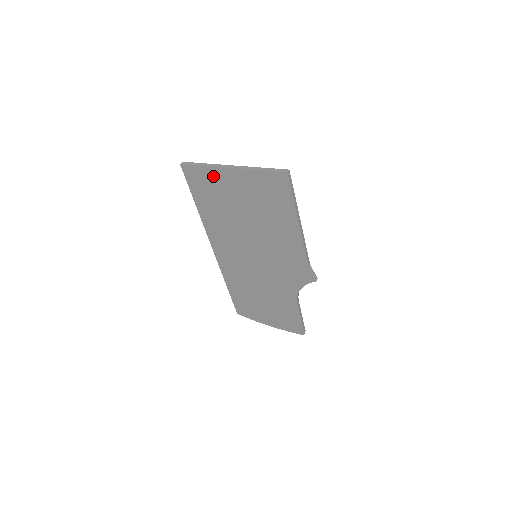
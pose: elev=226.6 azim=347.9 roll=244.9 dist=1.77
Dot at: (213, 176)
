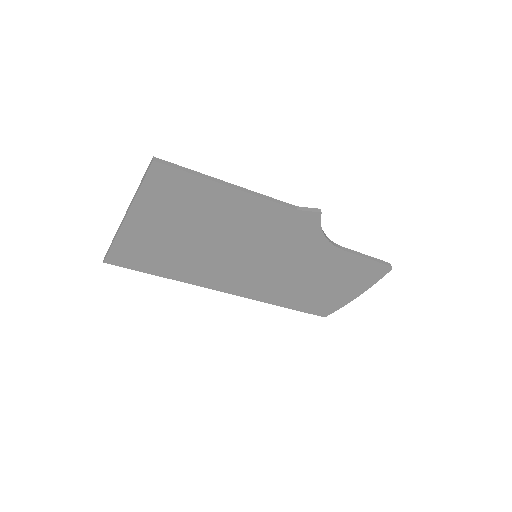
Dot at: (130, 240)
